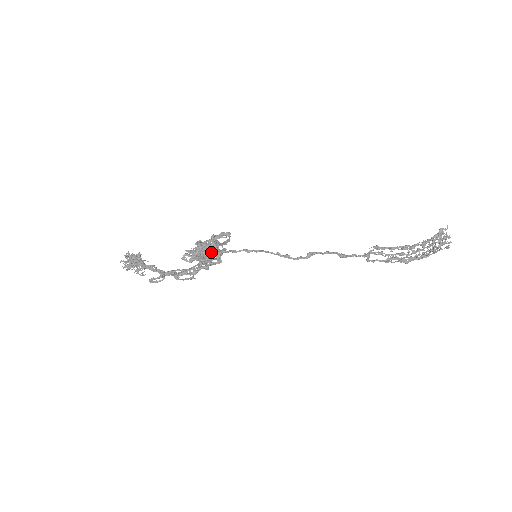
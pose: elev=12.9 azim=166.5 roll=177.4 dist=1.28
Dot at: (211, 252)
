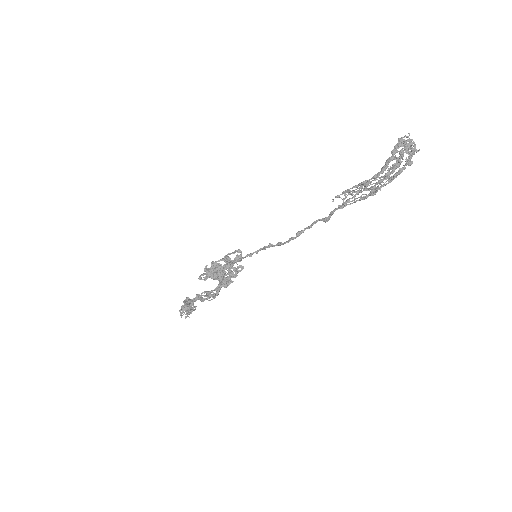
Dot at: (222, 267)
